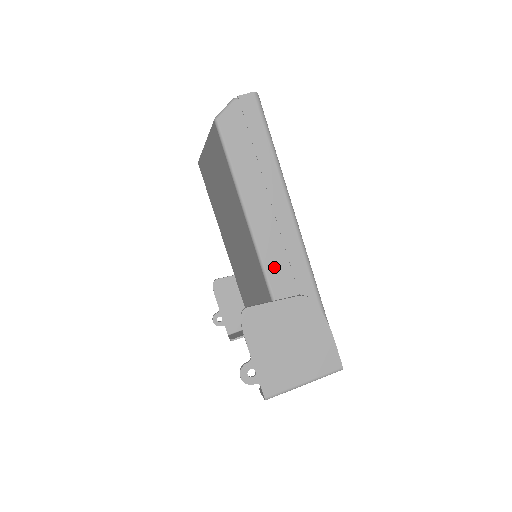
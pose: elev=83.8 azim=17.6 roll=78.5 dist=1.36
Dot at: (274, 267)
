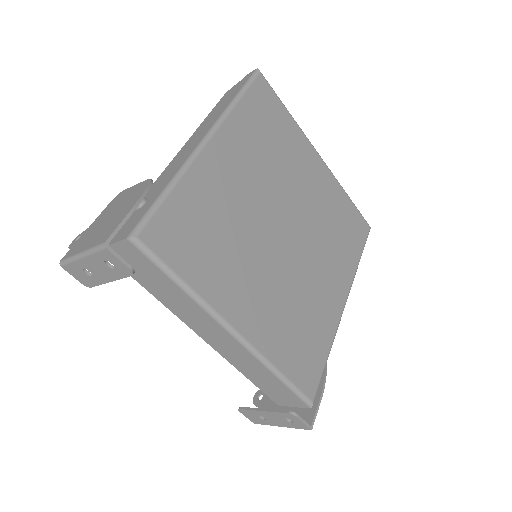
Dot at: (167, 170)
